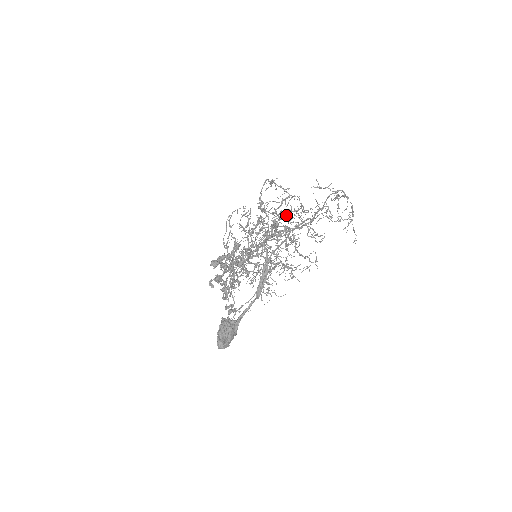
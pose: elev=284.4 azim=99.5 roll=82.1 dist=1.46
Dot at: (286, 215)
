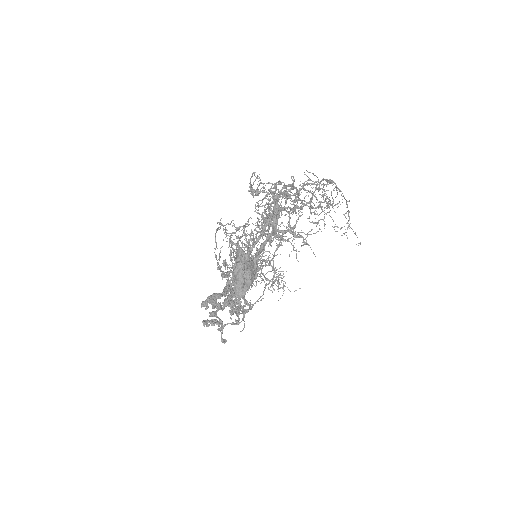
Dot at: (283, 192)
